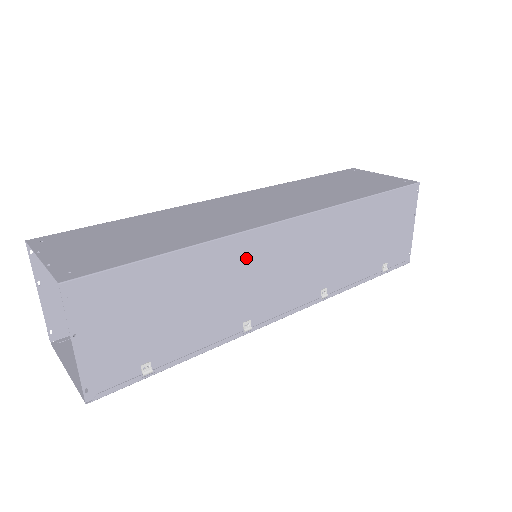
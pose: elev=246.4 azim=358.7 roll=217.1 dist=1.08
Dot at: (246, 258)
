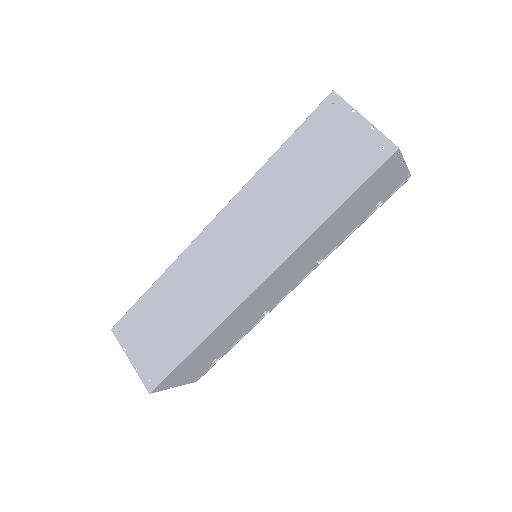
Dot at: (243, 311)
